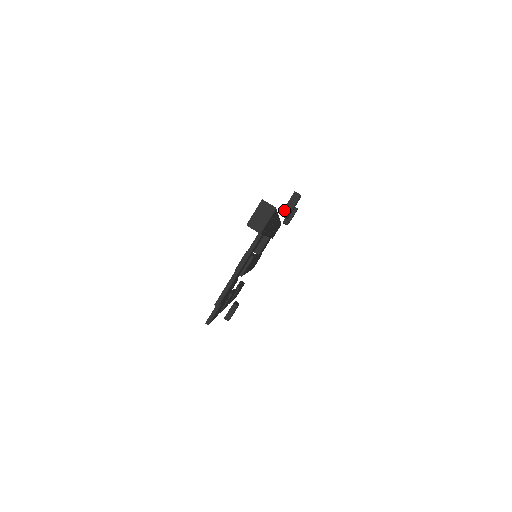
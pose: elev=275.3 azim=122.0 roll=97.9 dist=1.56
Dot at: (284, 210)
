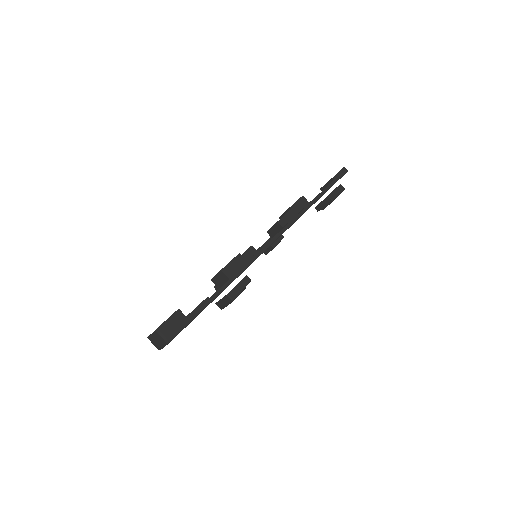
Dot at: (218, 303)
